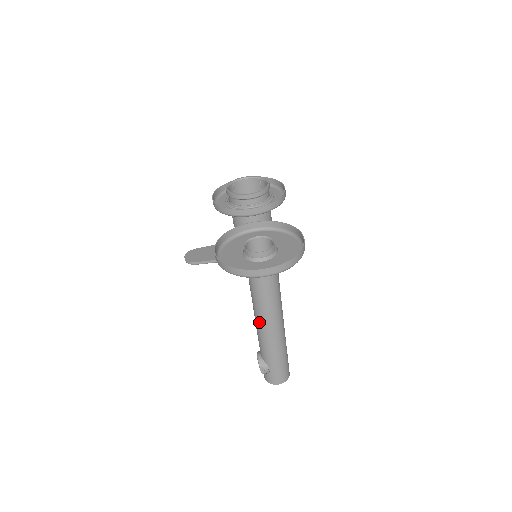
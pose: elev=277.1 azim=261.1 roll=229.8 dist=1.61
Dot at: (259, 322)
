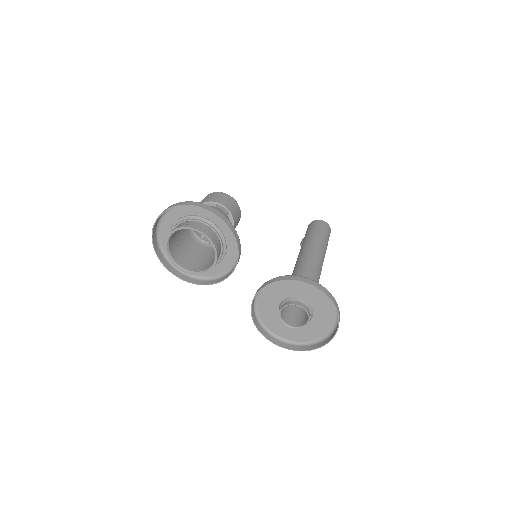
Dot at: occluded
